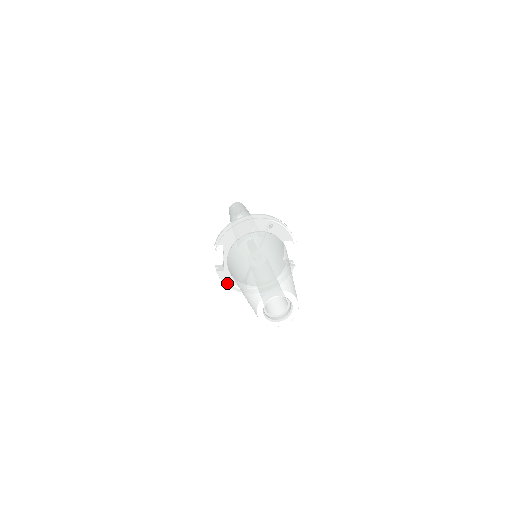
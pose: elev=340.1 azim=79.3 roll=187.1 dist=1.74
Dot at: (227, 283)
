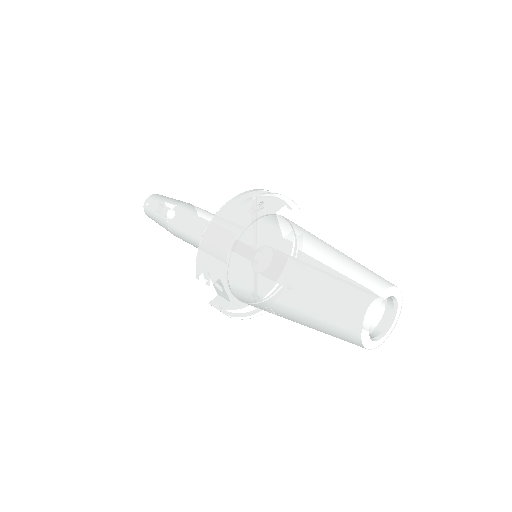
Dot at: (240, 315)
